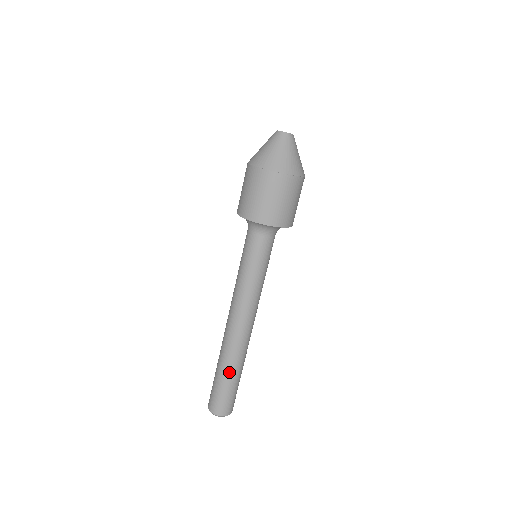
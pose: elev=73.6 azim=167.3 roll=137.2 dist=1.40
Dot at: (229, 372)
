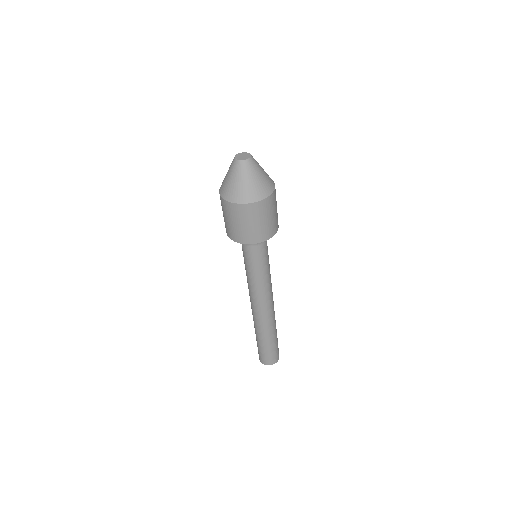
Dot at: (260, 338)
